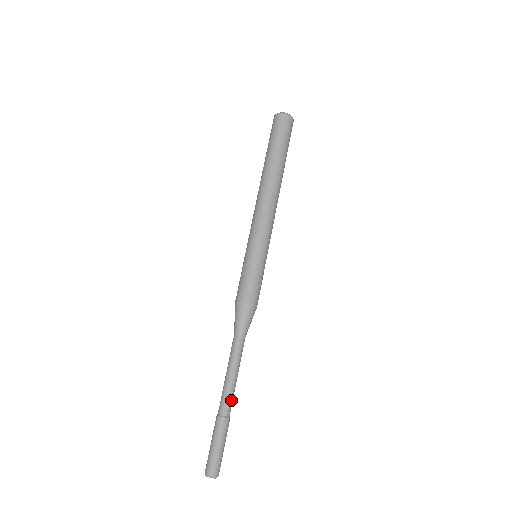
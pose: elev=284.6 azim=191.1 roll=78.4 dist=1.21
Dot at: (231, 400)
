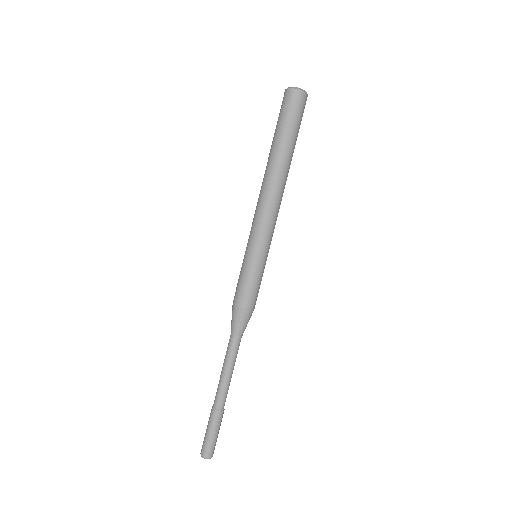
Dot at: (222, 395)
